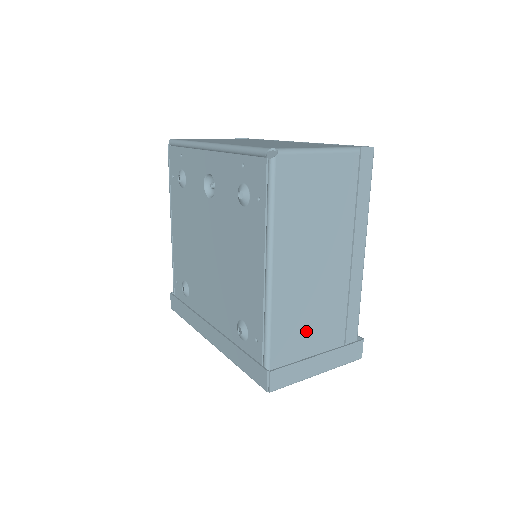
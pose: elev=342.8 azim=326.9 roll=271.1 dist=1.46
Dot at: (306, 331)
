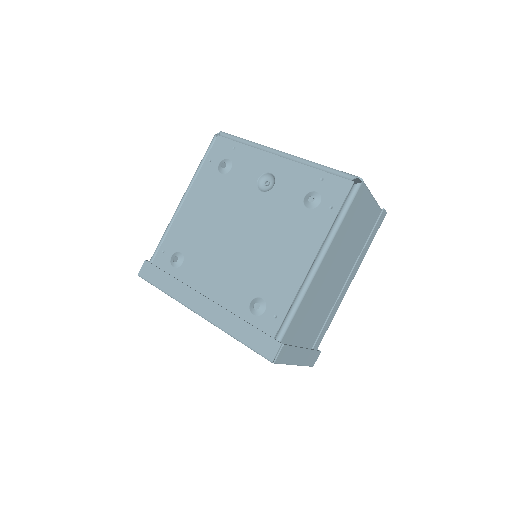
Dot at: (306, 324)
